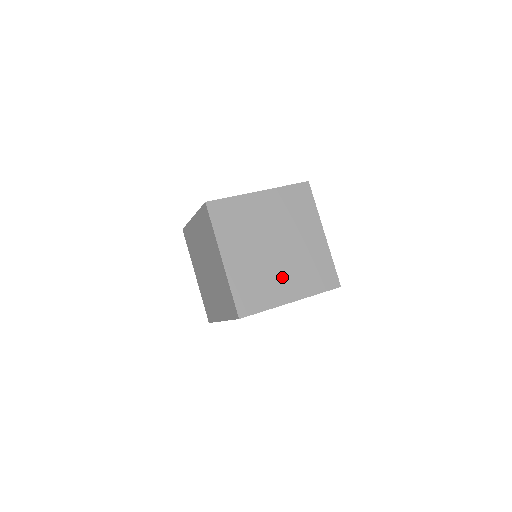
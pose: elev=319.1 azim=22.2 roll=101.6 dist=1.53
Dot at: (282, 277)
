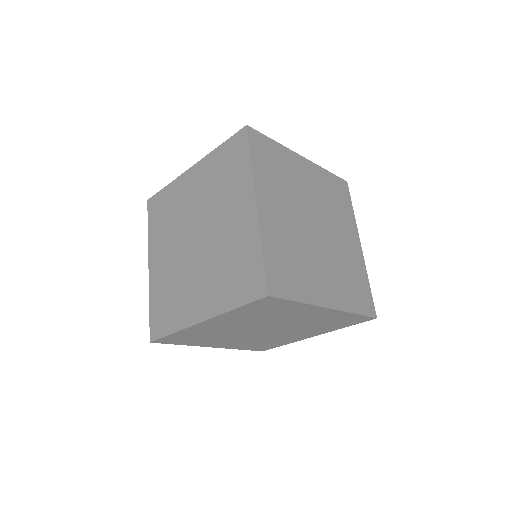
Dot at: (320, 269)
